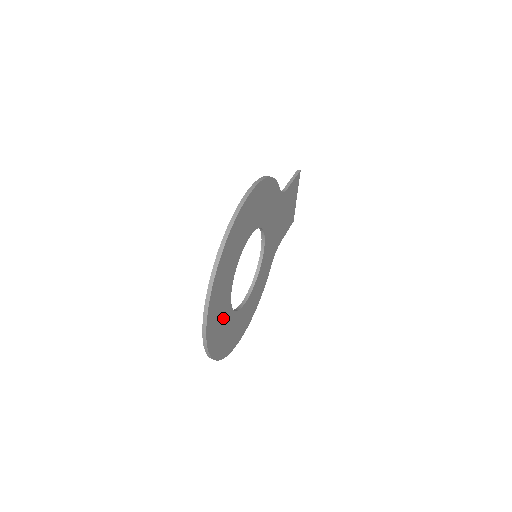
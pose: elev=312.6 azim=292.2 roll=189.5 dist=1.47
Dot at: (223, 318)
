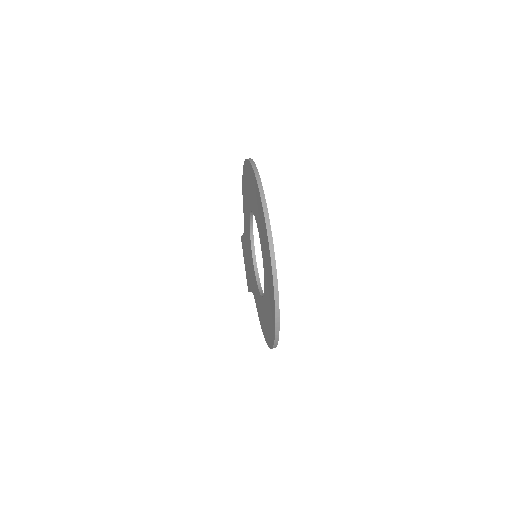
Dot at: occluded
